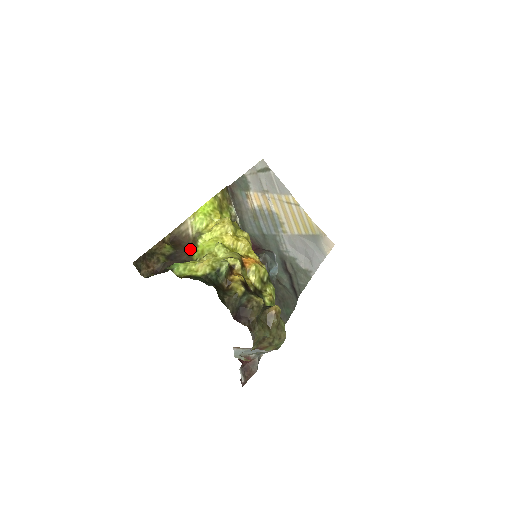
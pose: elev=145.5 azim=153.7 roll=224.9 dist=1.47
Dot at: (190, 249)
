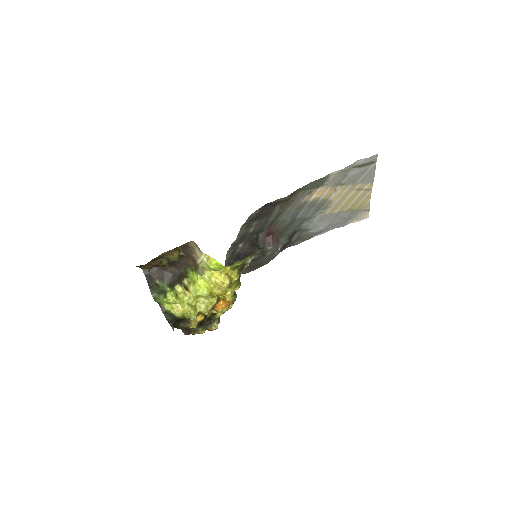
Dot at: (190, 268)
